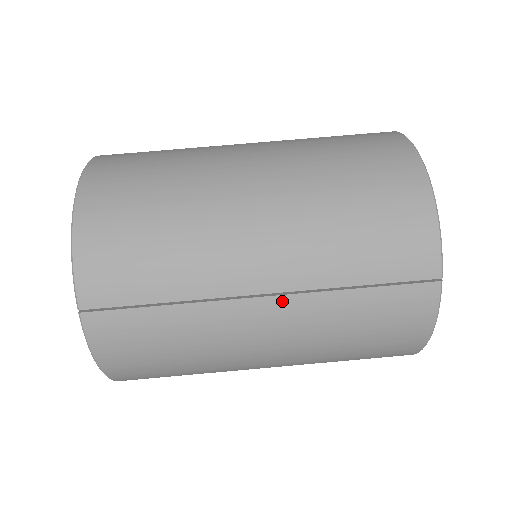
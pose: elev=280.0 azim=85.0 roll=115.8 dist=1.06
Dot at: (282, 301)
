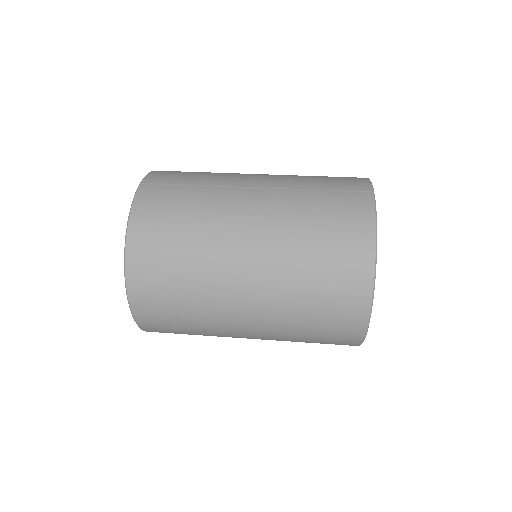
Dot at: (266, 191)
